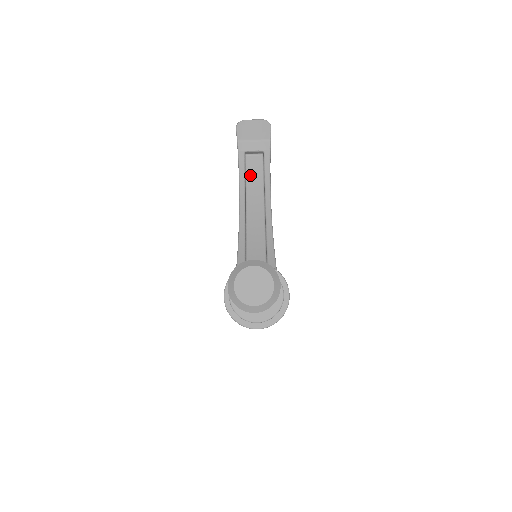
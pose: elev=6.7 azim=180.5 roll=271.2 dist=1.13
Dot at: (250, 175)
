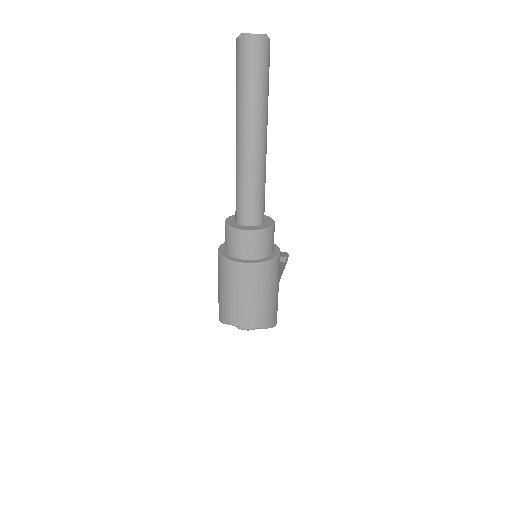
Dot at: occluded
